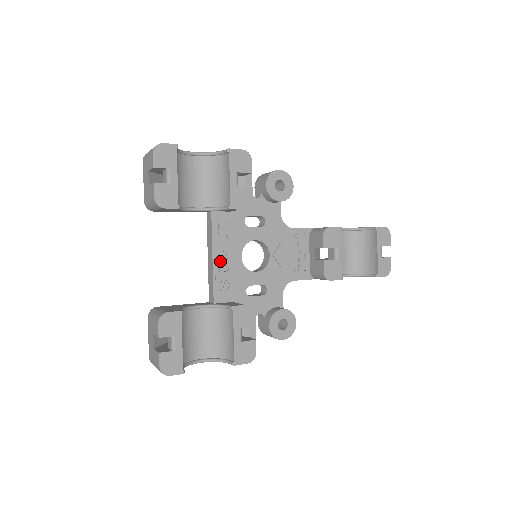
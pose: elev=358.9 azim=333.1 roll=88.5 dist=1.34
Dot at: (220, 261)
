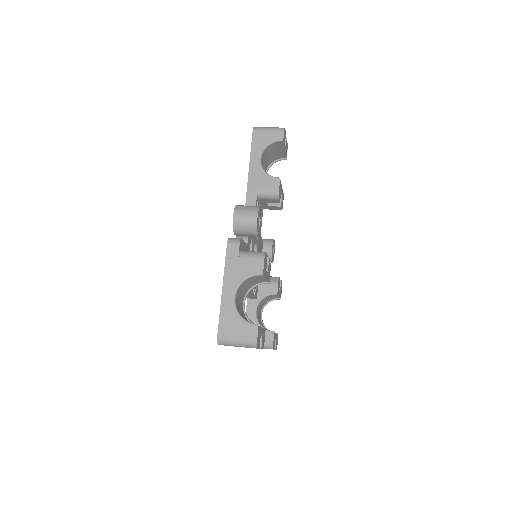
Dot at: (253, 288)
